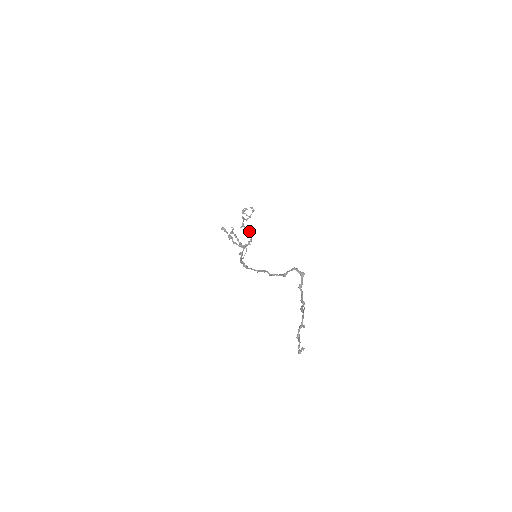
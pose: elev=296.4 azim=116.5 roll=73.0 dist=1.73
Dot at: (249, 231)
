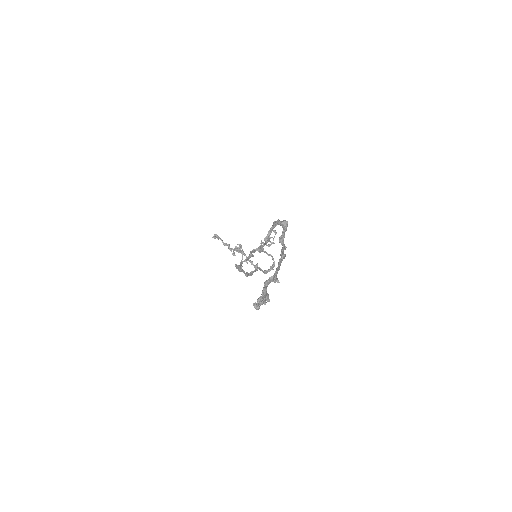
Dot at: (269, 254)
